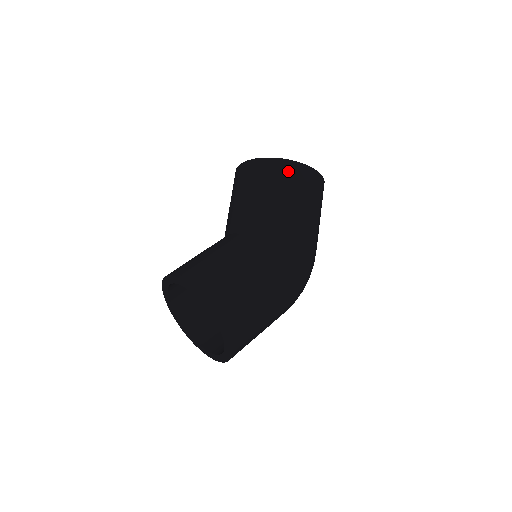
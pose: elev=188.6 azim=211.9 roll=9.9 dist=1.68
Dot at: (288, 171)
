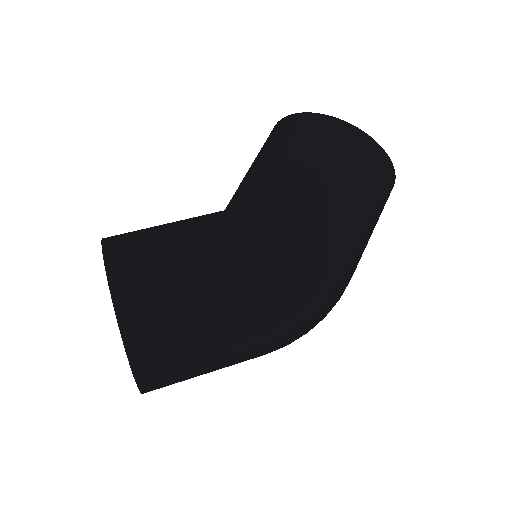
Dot at: (319, 129)
